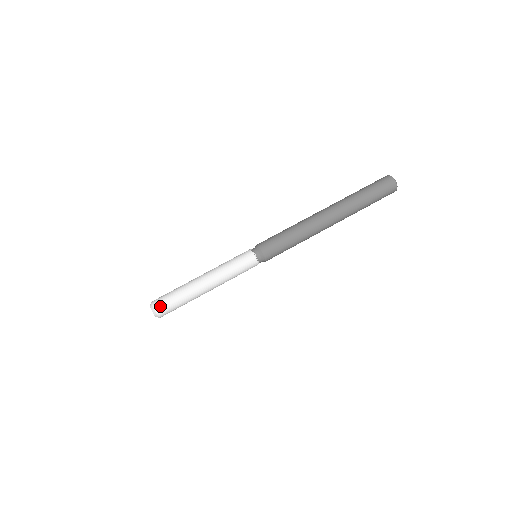
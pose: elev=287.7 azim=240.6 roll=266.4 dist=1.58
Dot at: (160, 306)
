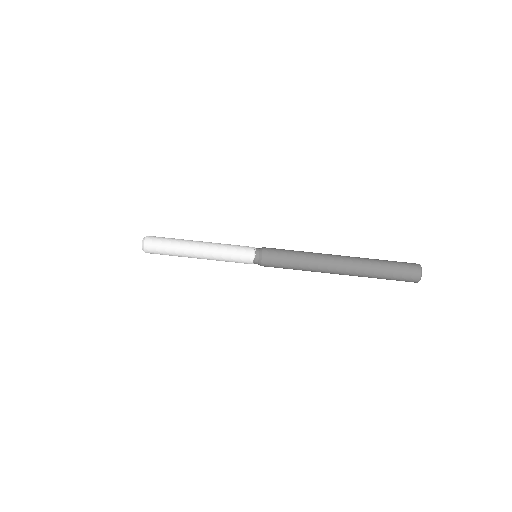
Dot at: (151, 253)
